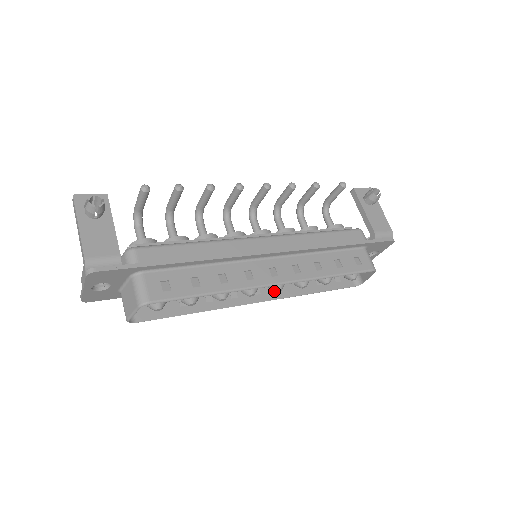
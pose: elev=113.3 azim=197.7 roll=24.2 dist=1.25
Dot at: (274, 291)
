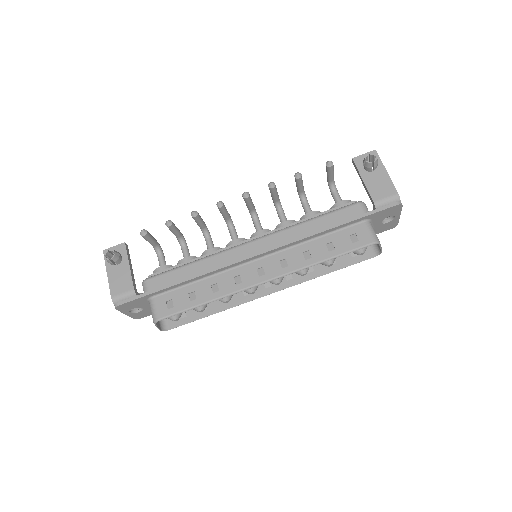
Dot at: (275, 284)
